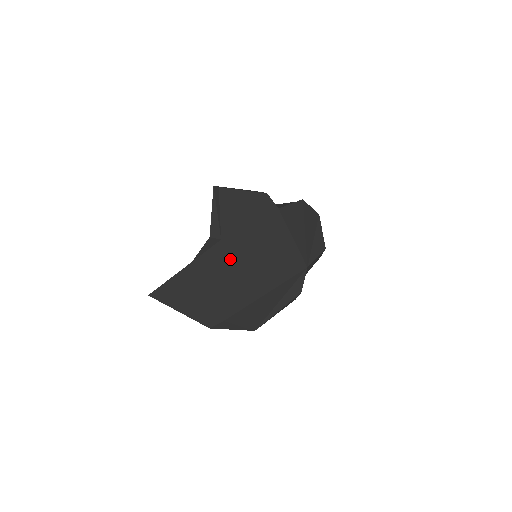
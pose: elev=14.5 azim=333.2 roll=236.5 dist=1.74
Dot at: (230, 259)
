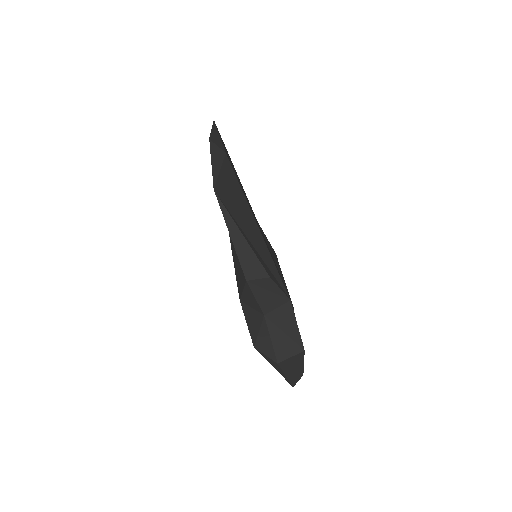
Dot at: (254, 215)
